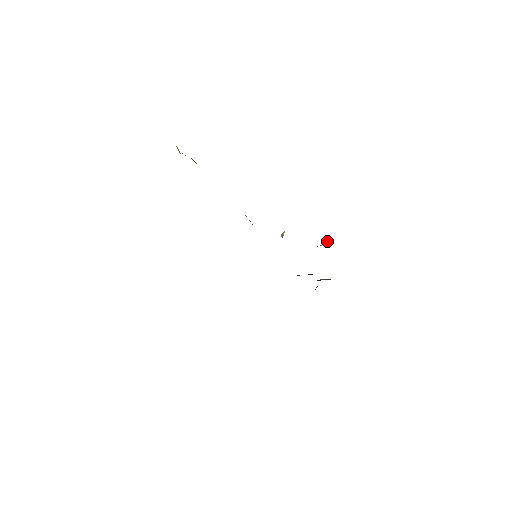
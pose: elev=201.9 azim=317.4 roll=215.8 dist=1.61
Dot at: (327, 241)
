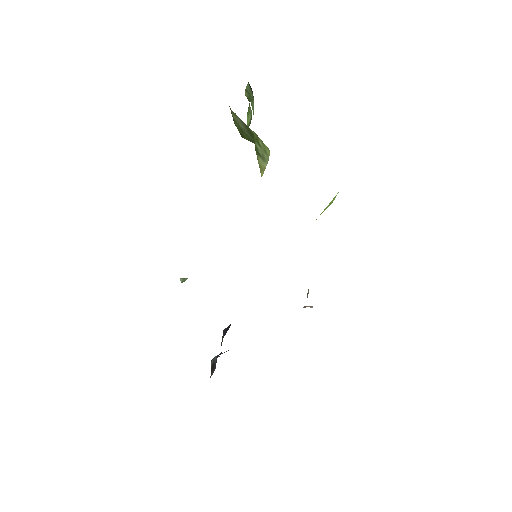
Dot at: occluded
